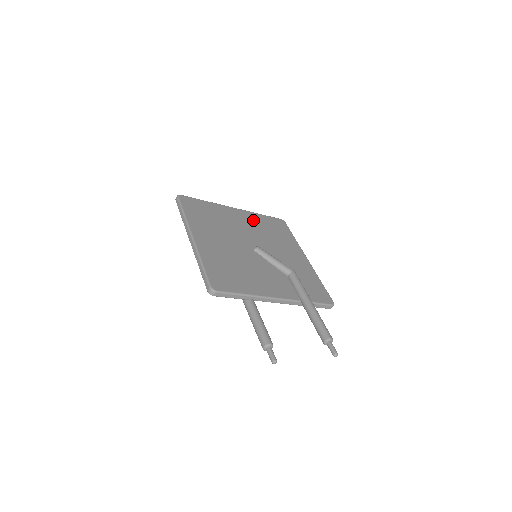
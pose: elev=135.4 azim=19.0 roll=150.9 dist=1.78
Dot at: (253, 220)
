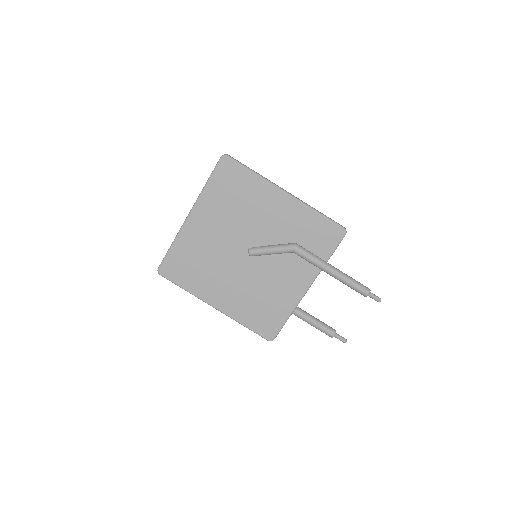
Dot at: (212, 209)
